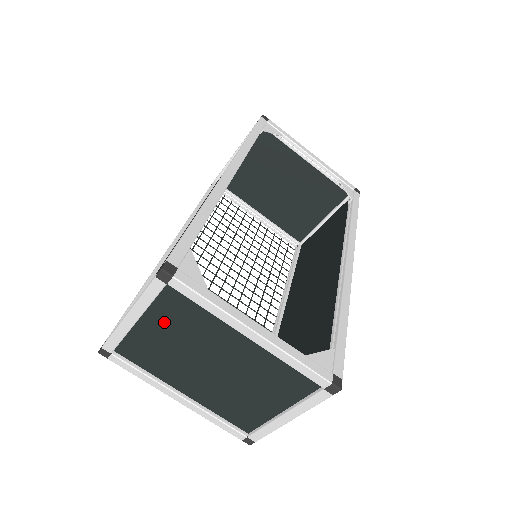
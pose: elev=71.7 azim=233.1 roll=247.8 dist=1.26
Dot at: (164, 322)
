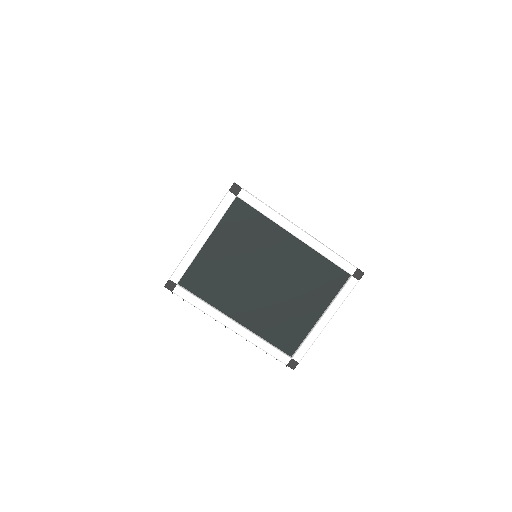
Dot at: (228, 239)
